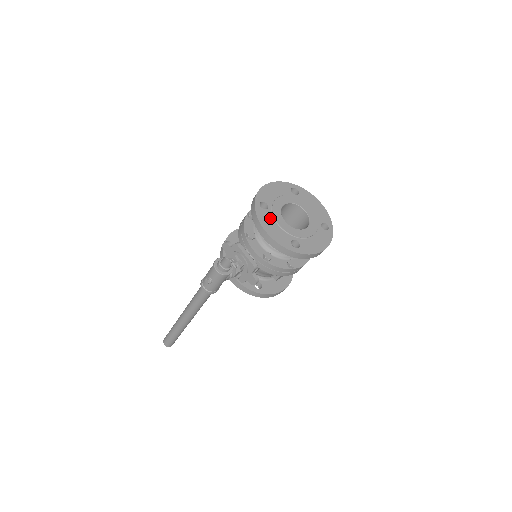
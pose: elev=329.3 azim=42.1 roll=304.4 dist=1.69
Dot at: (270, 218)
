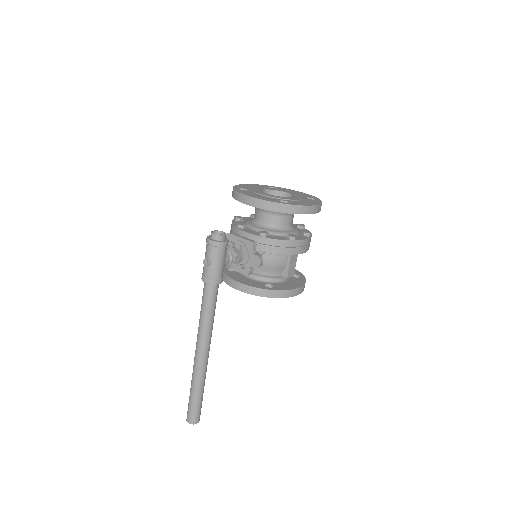
Dot at: (252, 193)
